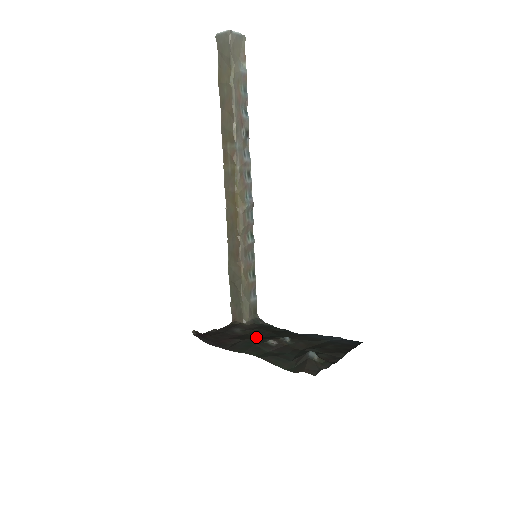
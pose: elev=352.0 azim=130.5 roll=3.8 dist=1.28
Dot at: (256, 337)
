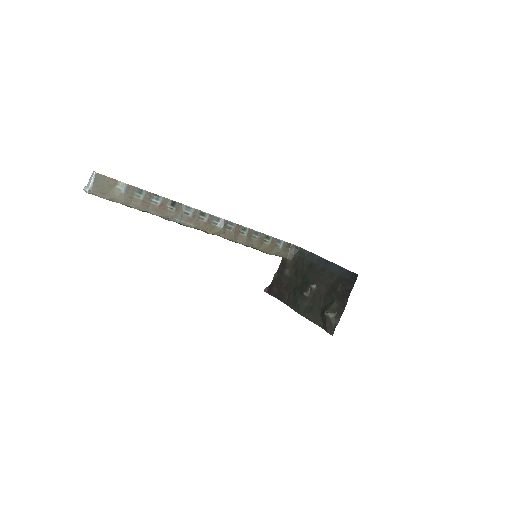
Dot at: (297, 286)
